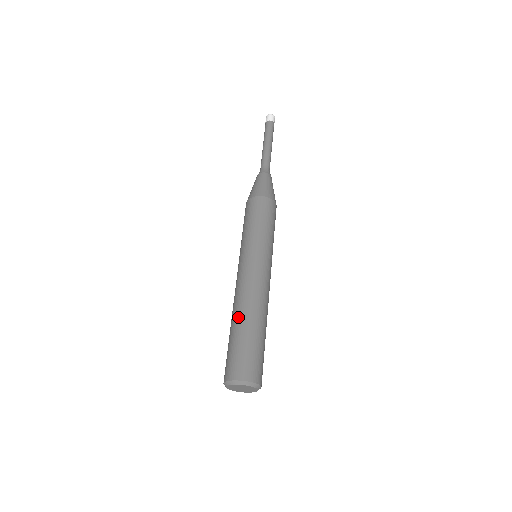
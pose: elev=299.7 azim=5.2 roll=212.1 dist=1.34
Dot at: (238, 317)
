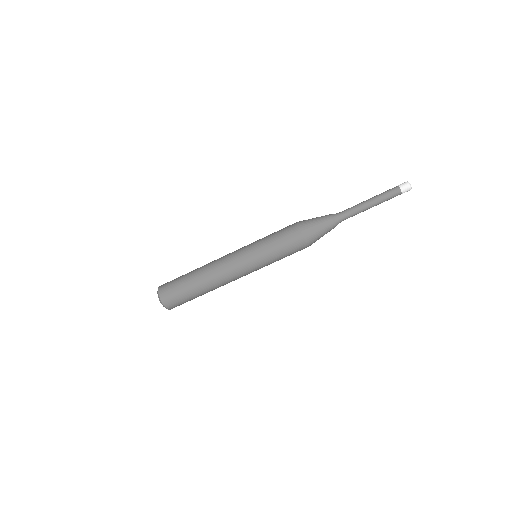
Dot at: (198, 269)
